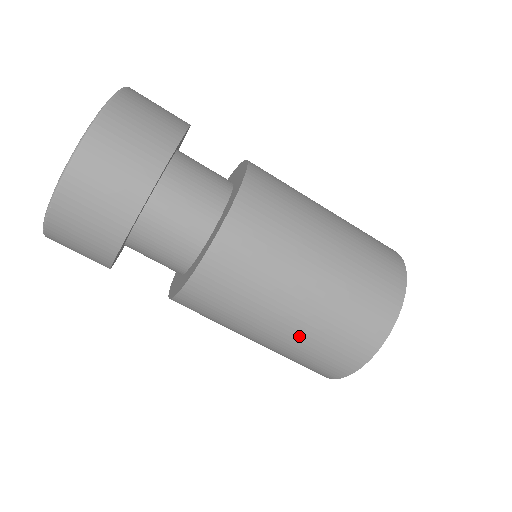
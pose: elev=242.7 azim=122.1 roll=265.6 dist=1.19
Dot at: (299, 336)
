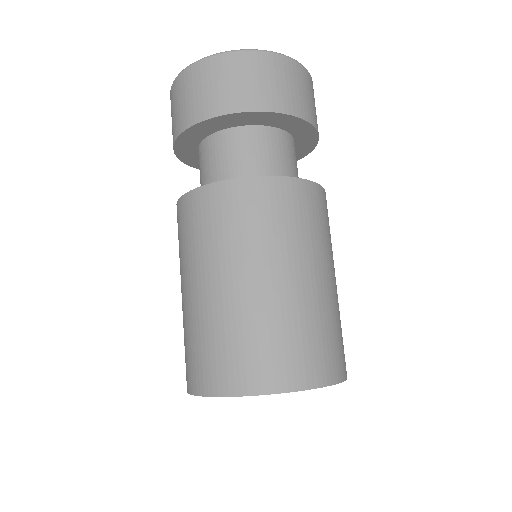
Dot at: (193, 314)
